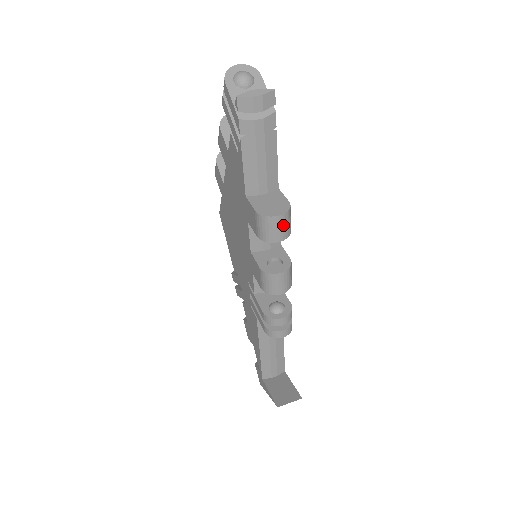
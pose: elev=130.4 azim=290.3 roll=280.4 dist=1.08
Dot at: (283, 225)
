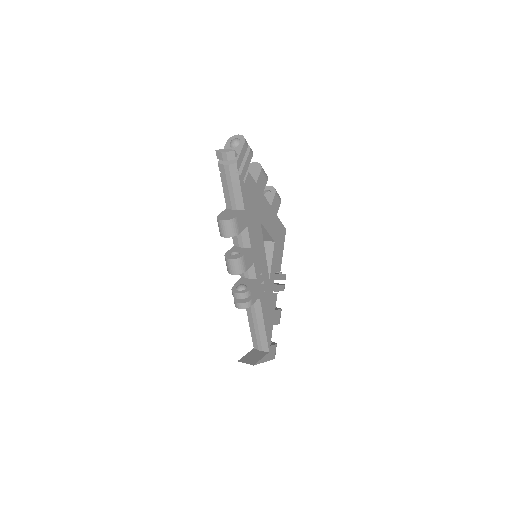
Dot at: (225, 227)
